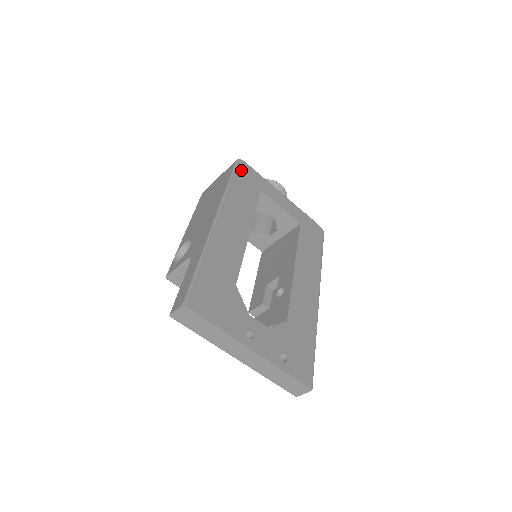
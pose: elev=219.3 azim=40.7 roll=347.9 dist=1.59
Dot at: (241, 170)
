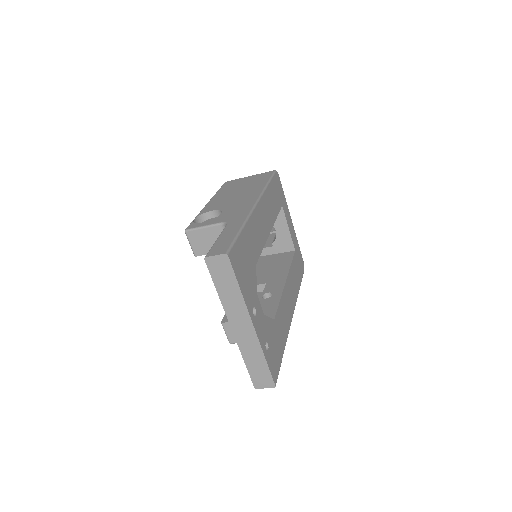
Dot at: (276, 180)
